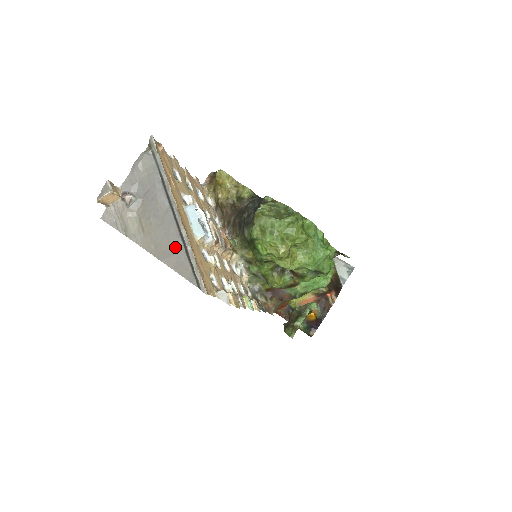
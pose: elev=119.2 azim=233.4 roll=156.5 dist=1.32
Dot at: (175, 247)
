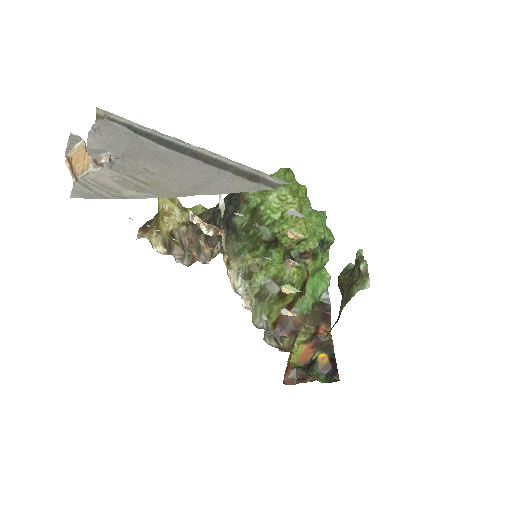
Dot at: (207, 174)
